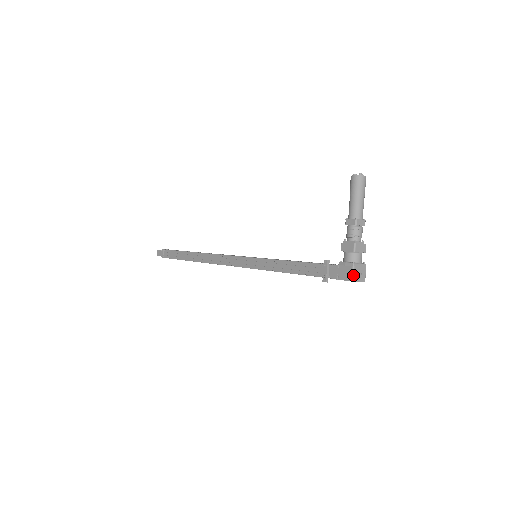
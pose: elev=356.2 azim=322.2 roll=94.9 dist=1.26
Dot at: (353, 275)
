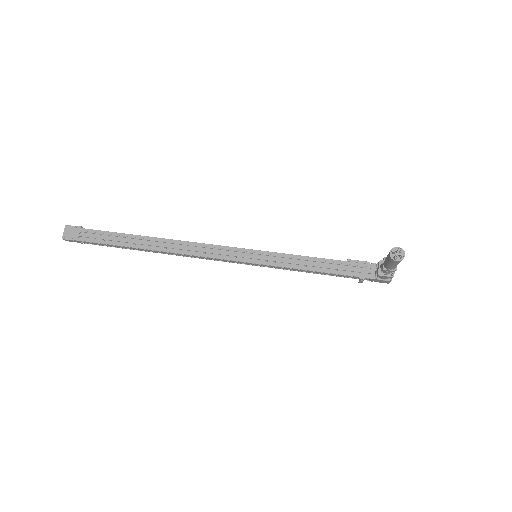
Dot at: occluded
